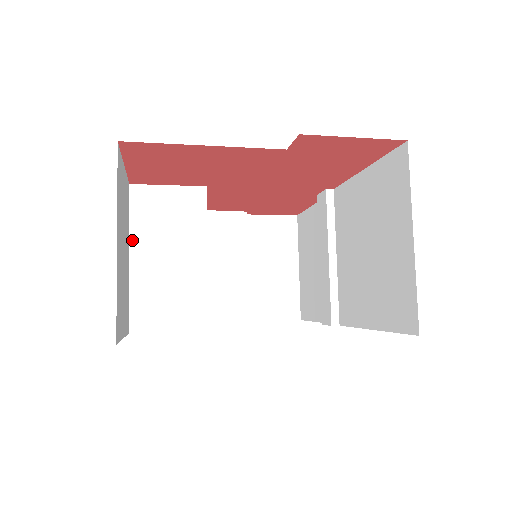
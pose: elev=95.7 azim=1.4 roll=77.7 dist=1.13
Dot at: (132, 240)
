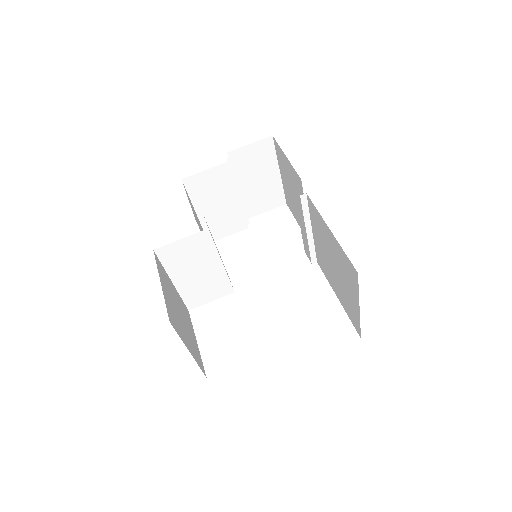
Dot at: (170, 275)
